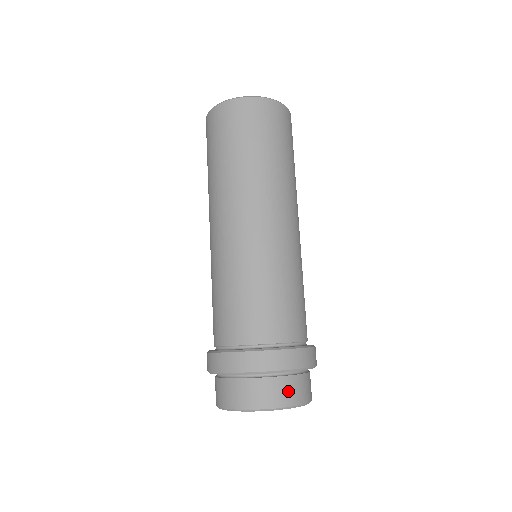
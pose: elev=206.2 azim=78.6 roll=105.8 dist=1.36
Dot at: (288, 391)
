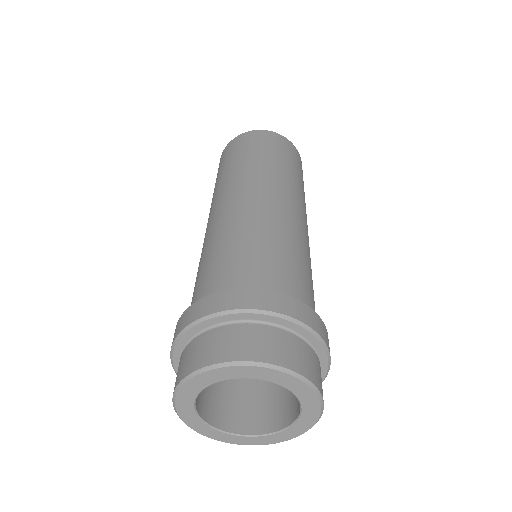
Dot at: (206, 348)
